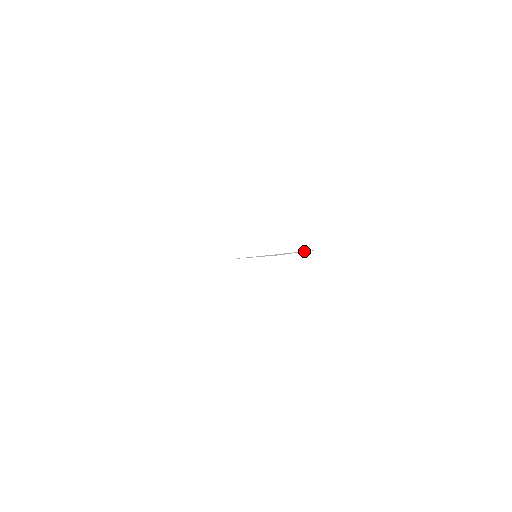
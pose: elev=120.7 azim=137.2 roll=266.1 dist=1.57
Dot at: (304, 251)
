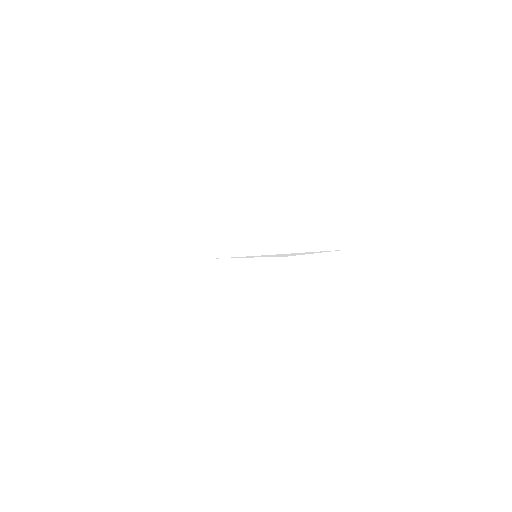
Dot at: (322, 251)
